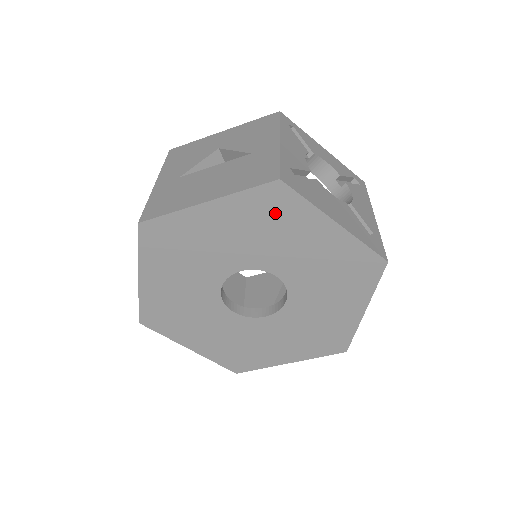
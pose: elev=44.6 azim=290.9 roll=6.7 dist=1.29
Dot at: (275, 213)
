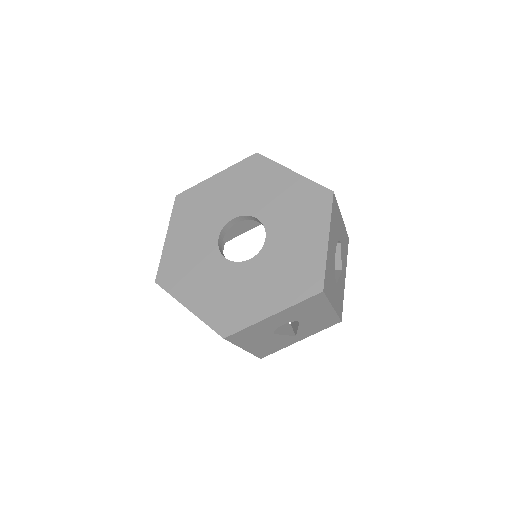
Dot at: (255, 173)
